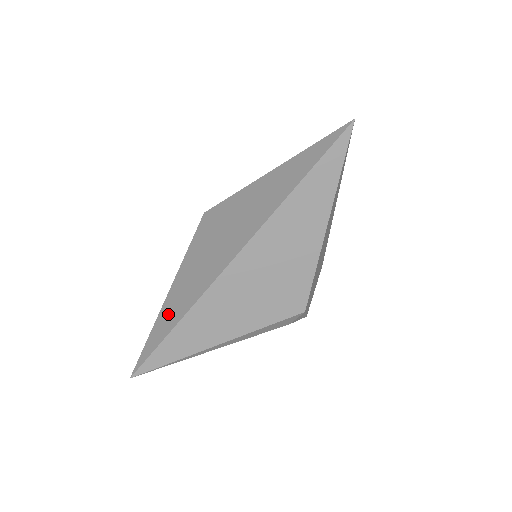
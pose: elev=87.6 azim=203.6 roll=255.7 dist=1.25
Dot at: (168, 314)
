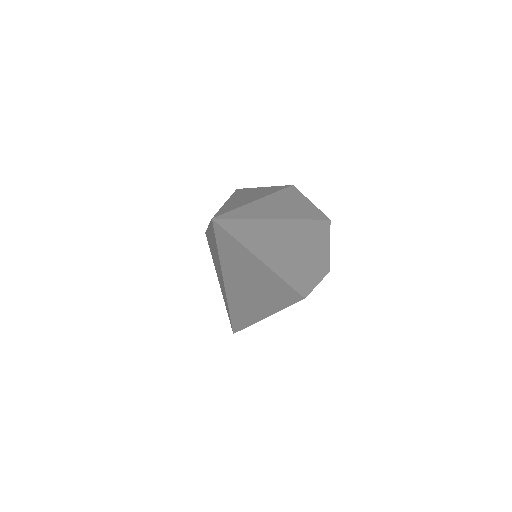
Dot at: occluded
